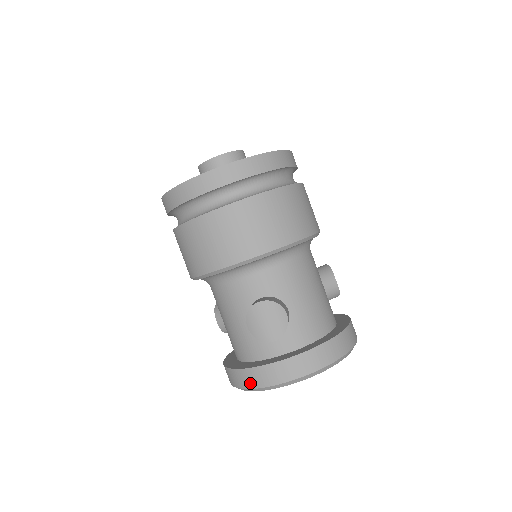
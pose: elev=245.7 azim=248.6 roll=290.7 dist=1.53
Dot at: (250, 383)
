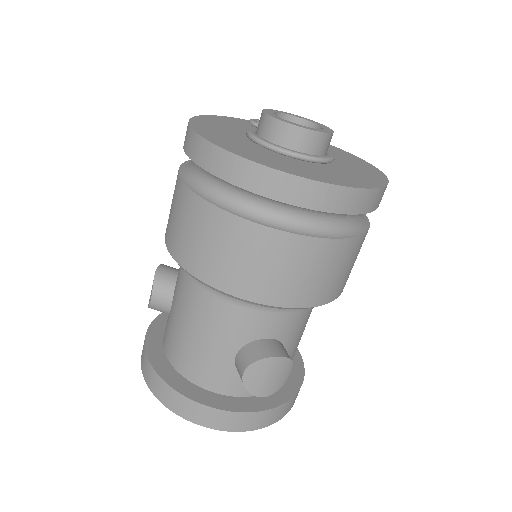
Dot at: (198, 419)
